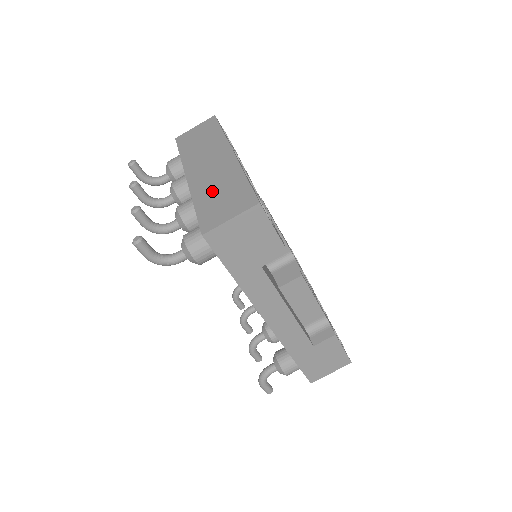
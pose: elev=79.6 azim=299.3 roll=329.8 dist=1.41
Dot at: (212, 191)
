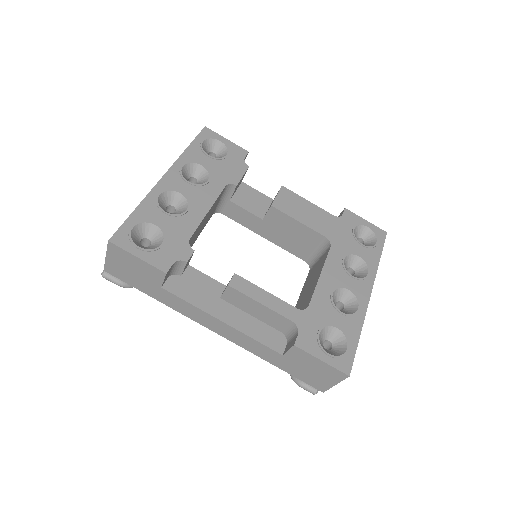
Dot at: occluded
